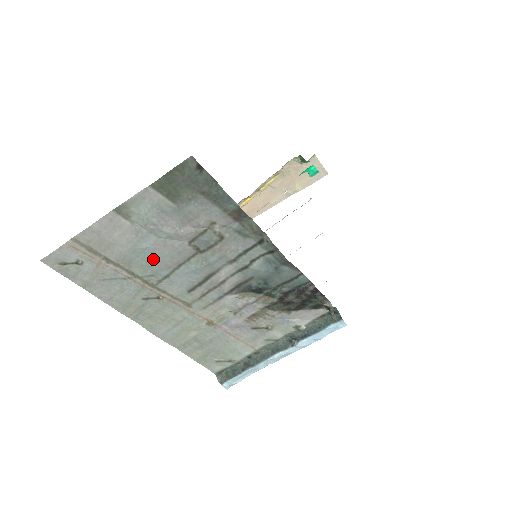
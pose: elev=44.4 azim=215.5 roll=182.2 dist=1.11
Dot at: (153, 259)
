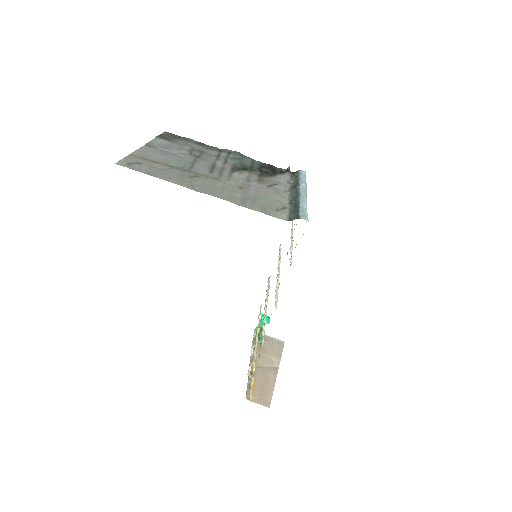
Dot at: (178, 160)
